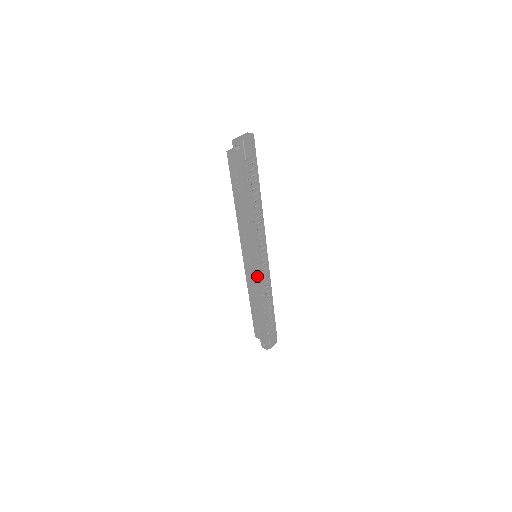
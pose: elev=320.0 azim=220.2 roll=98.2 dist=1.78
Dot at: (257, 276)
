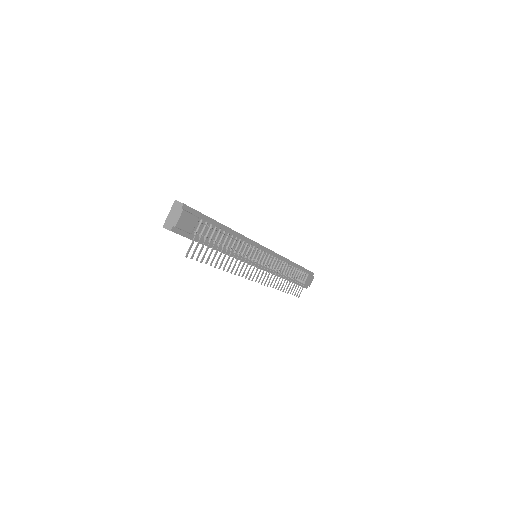
Dot at: occluded
